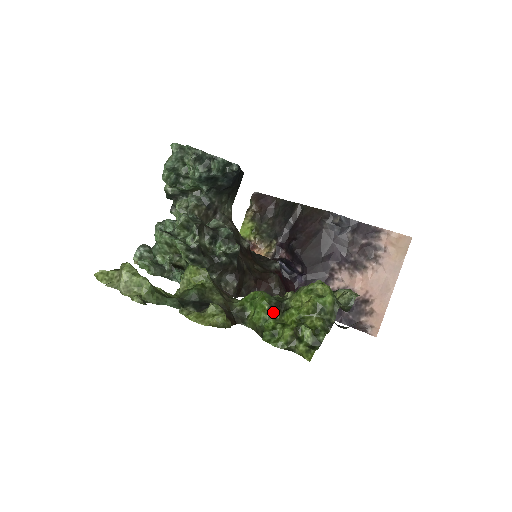
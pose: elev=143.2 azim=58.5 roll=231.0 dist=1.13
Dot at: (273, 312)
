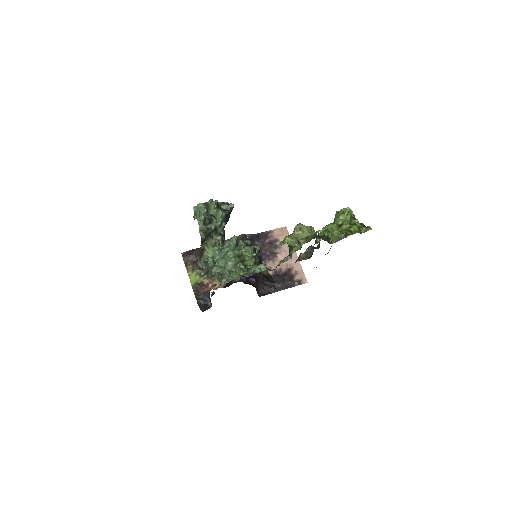
Dot at: occluded
